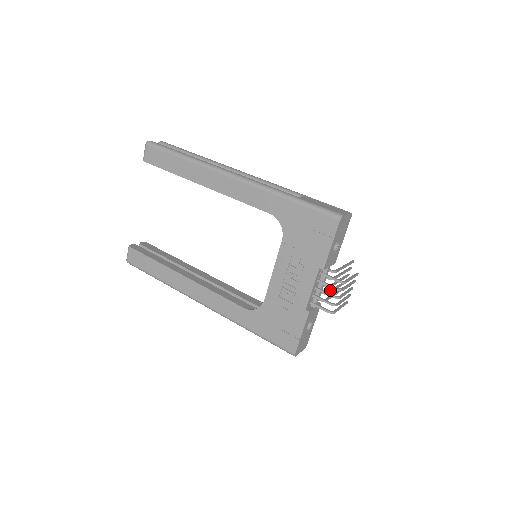
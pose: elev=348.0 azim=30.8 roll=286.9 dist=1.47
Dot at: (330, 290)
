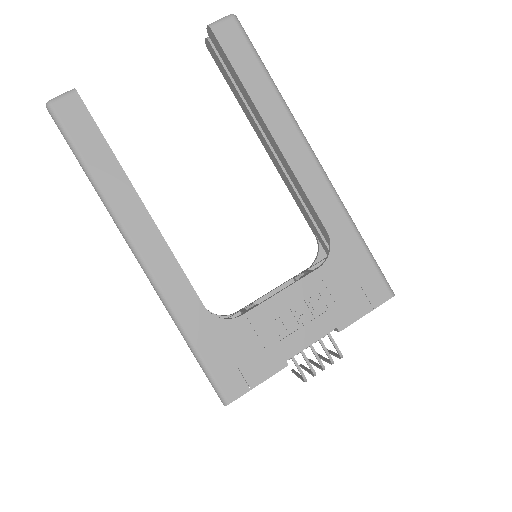
Dot at: occluded
